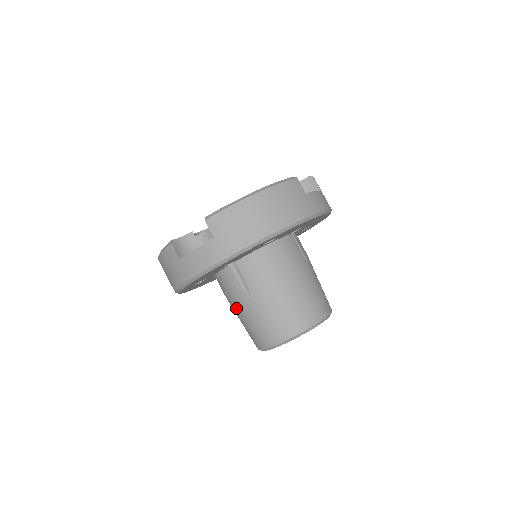
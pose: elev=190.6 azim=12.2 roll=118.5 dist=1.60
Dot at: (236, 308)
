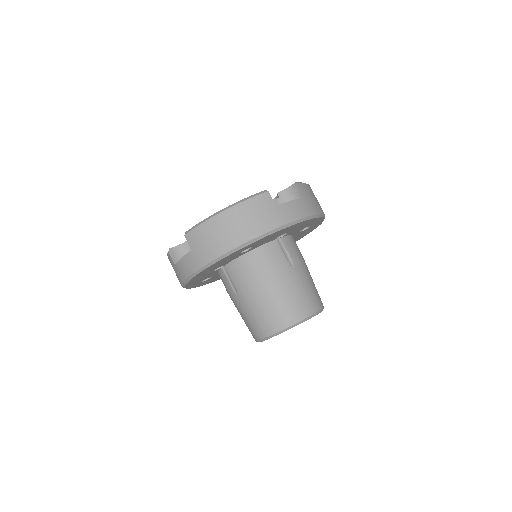
Dot at: (234, 304)
